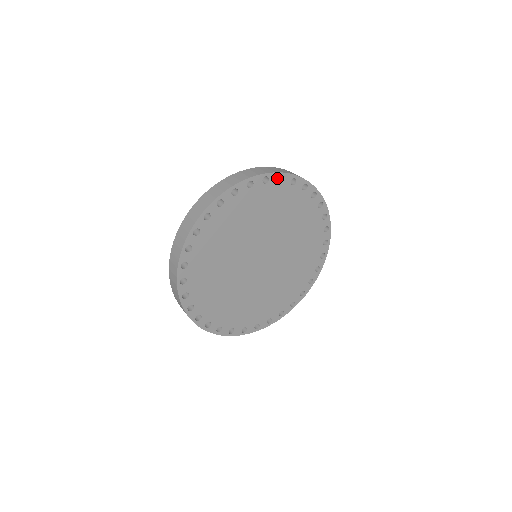
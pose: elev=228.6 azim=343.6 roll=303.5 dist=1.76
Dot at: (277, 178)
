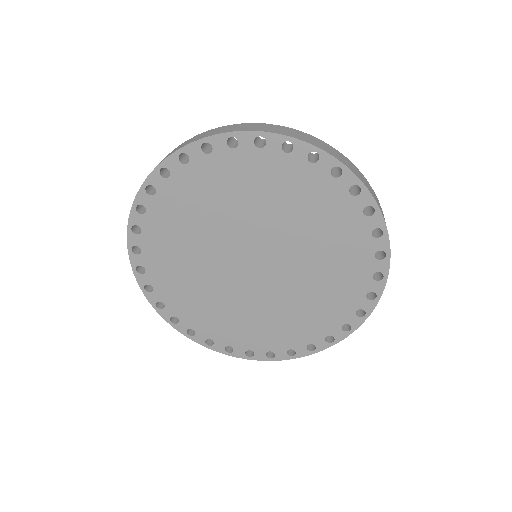
Dot at: occluded
